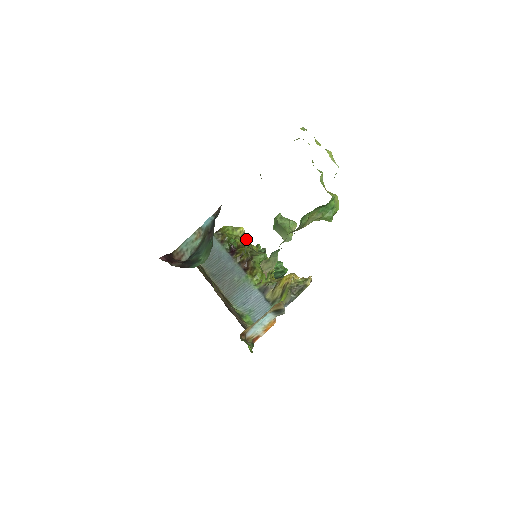
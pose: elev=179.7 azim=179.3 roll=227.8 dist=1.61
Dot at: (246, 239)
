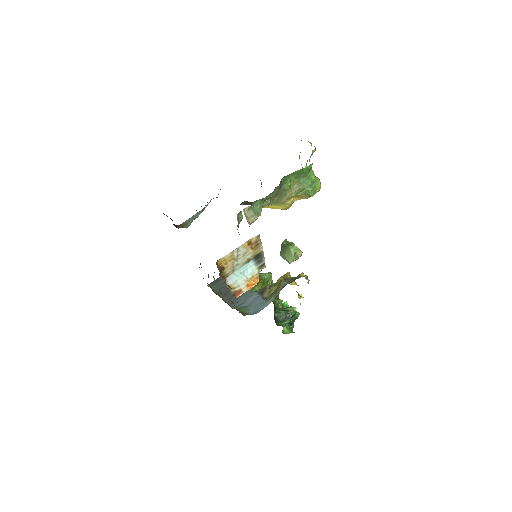
Dot at: occluded
